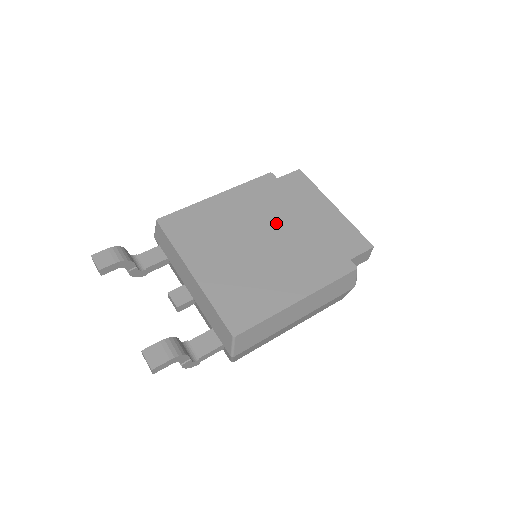
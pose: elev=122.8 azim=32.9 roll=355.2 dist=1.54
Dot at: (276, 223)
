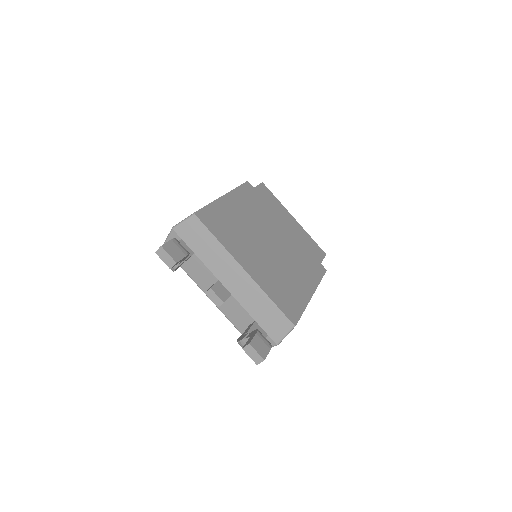
Dot at: (272, 229)
